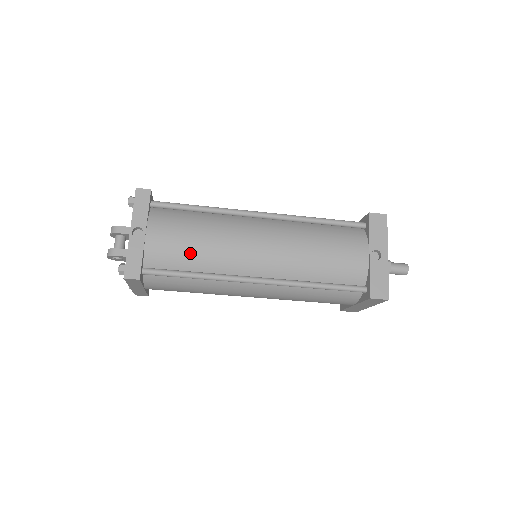
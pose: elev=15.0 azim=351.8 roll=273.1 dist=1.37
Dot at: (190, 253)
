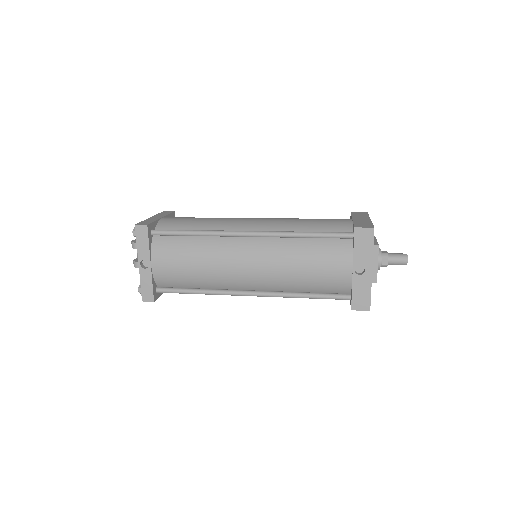
Dot at: (189, 277)
